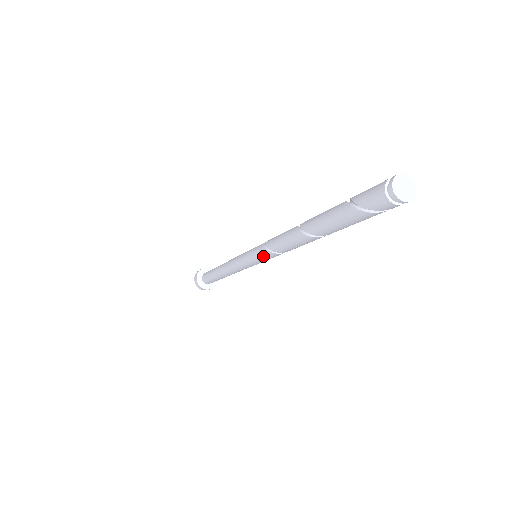
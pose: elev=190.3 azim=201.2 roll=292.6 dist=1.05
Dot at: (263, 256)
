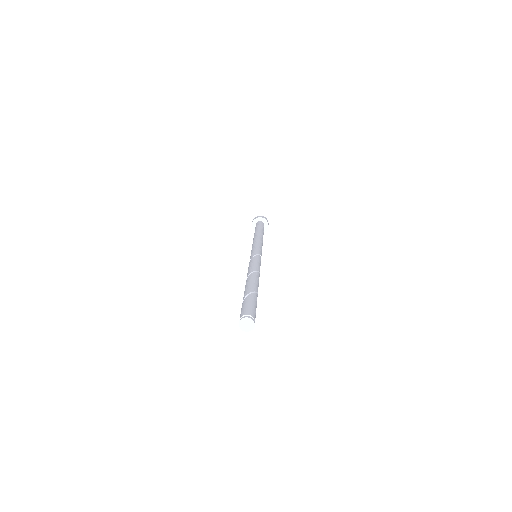
Dot at: occluded
